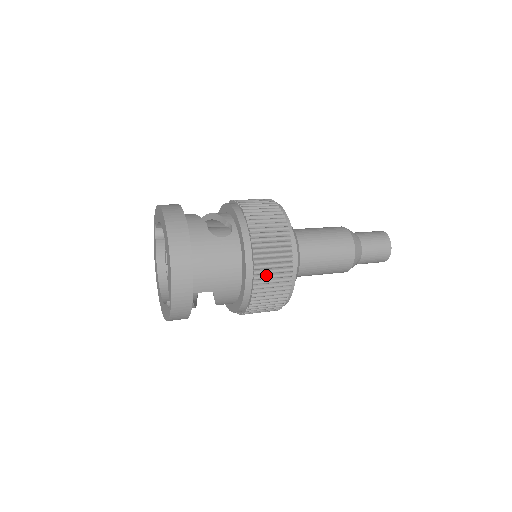
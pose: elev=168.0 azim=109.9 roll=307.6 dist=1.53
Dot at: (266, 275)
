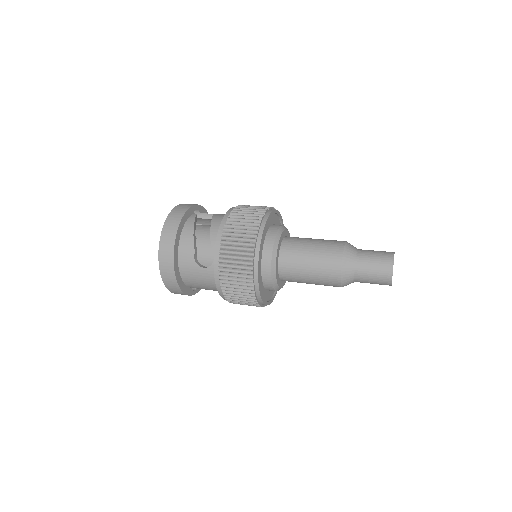
Dot at: (236, 301)
